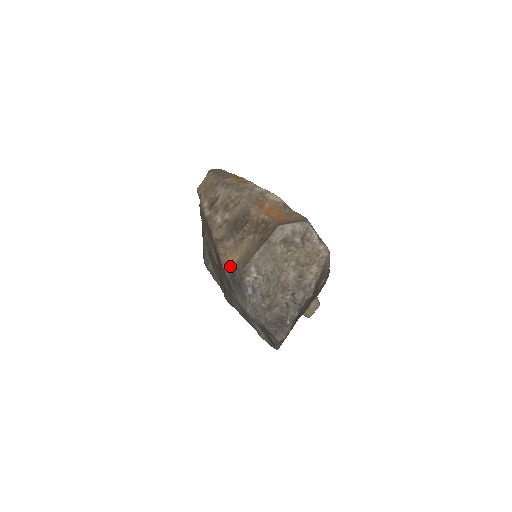
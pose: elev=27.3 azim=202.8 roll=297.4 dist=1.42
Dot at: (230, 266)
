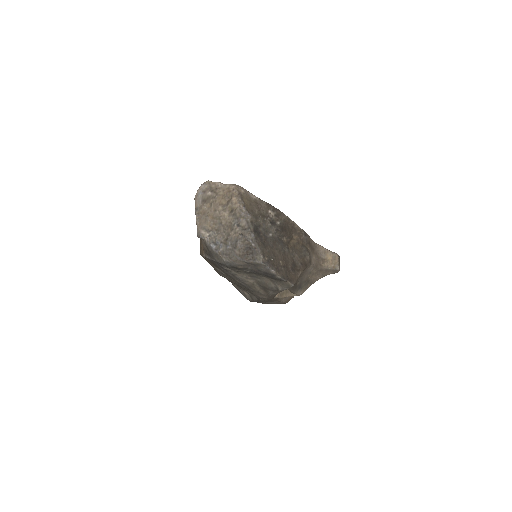
Dot at: (203, 250)
